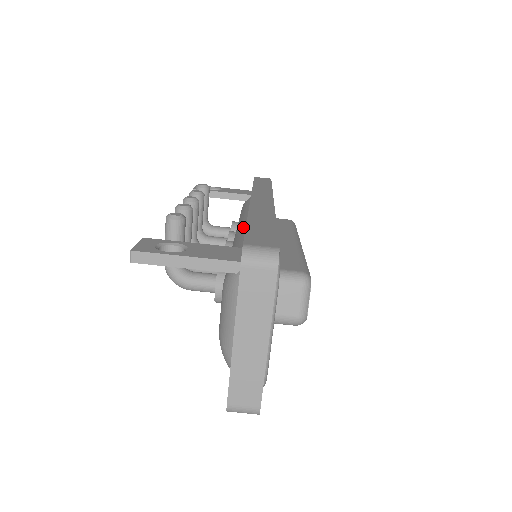
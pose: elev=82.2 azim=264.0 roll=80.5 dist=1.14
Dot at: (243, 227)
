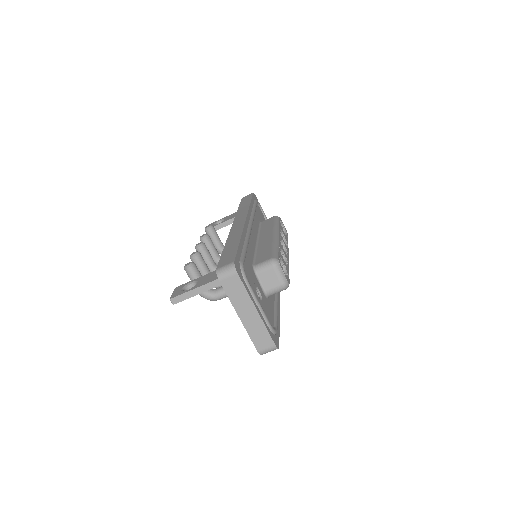
Dot at: occluded
